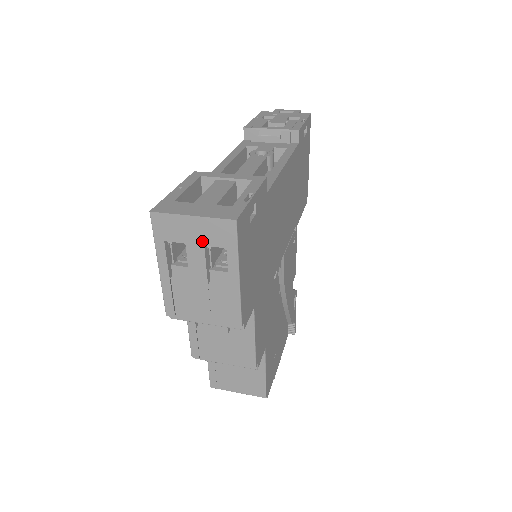
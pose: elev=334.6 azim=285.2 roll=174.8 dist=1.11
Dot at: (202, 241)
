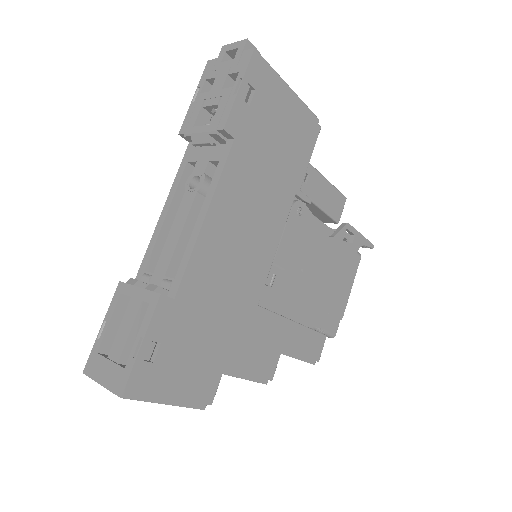
Dot at: occluded
